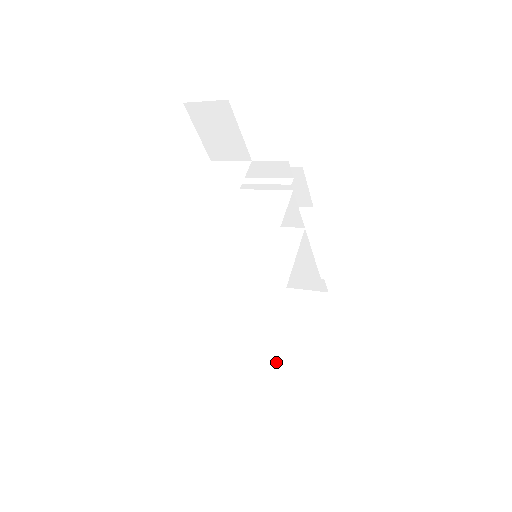
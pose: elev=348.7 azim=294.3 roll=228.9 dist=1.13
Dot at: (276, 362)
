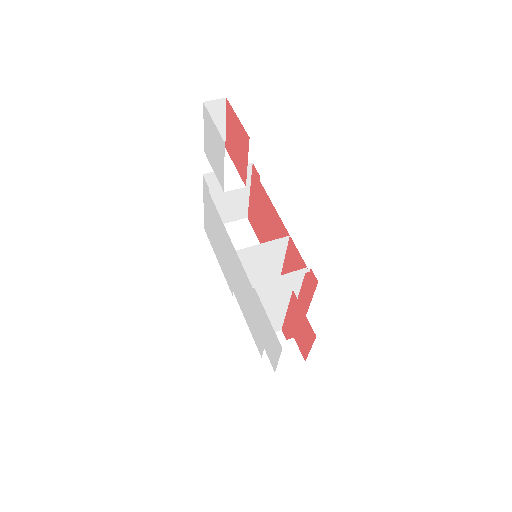
Dot at: (226, 214)
